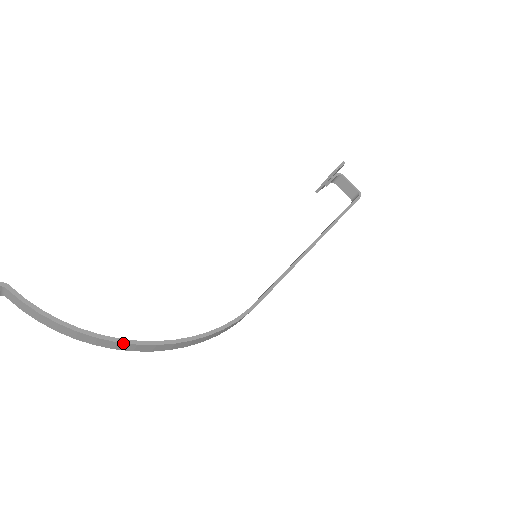
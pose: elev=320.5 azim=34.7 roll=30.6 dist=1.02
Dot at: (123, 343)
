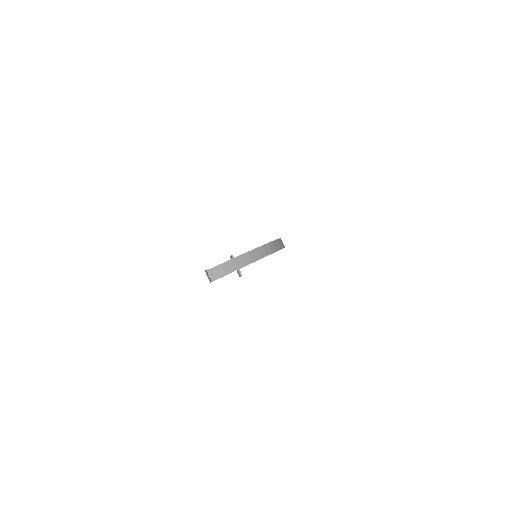
Dot at: (264, 245)
